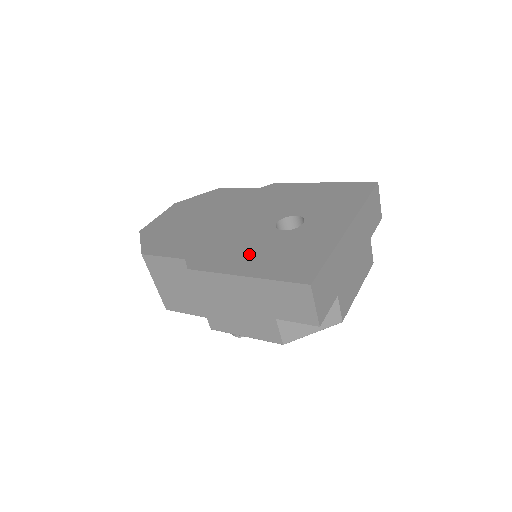
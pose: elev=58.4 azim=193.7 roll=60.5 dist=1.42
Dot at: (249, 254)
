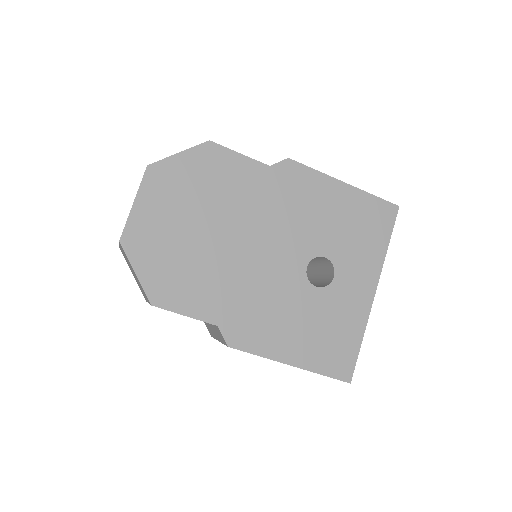
Dot at: (289, 328)
